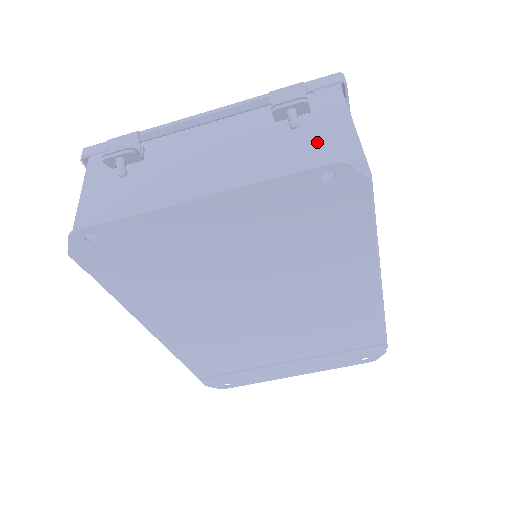
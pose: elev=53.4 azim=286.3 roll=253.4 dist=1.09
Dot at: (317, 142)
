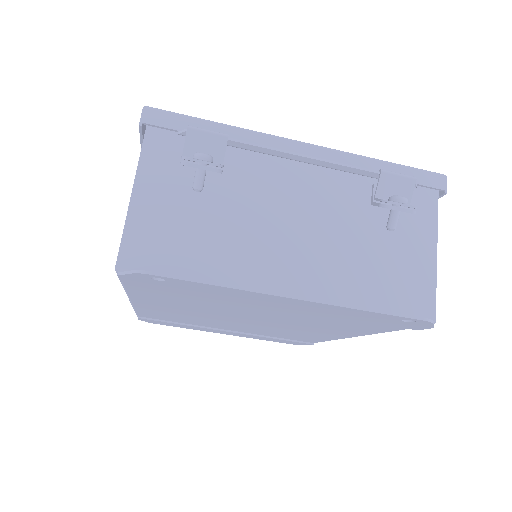
Dot at: (403, 257)
